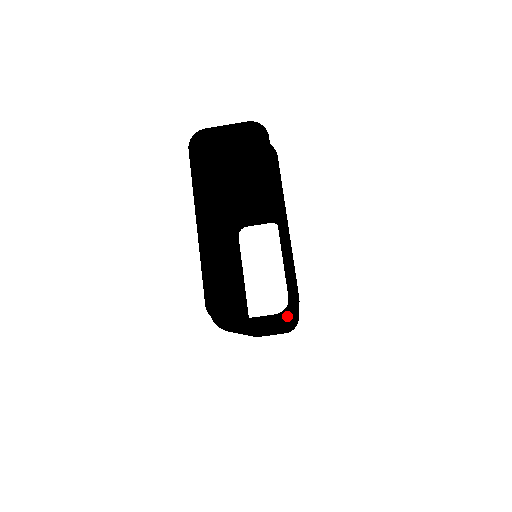
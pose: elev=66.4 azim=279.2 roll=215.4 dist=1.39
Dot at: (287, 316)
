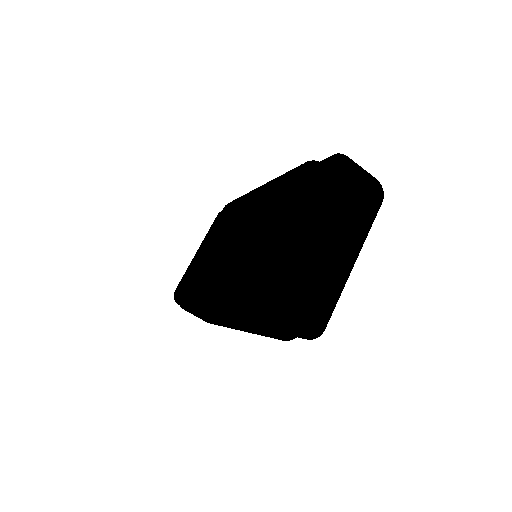
Dot at: (290, 336)
